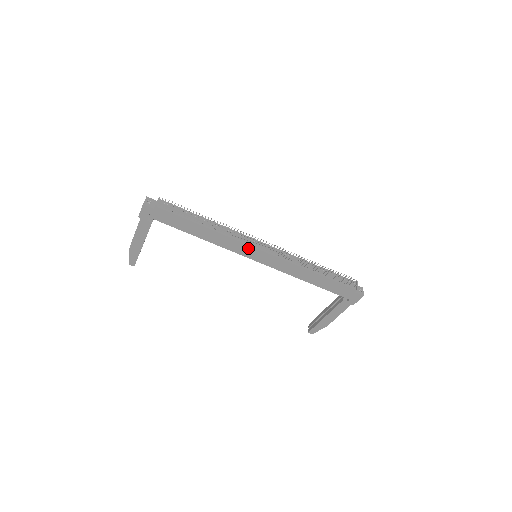
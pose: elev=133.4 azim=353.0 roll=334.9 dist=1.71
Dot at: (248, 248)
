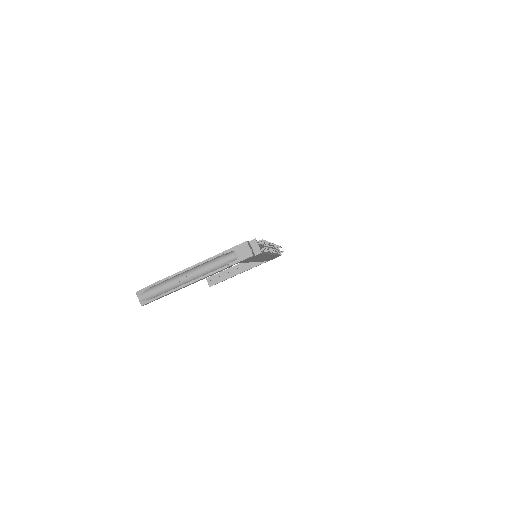
Dot at: occluded
